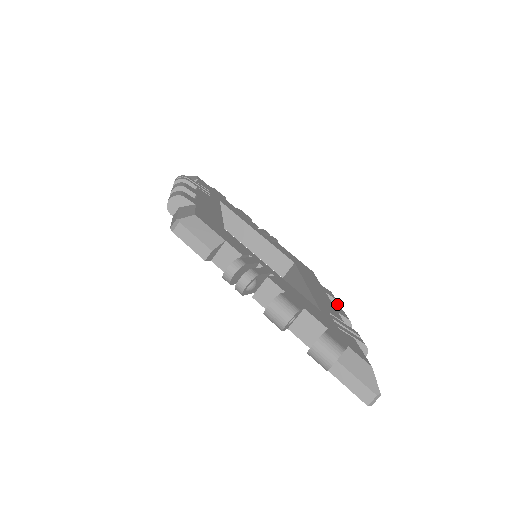
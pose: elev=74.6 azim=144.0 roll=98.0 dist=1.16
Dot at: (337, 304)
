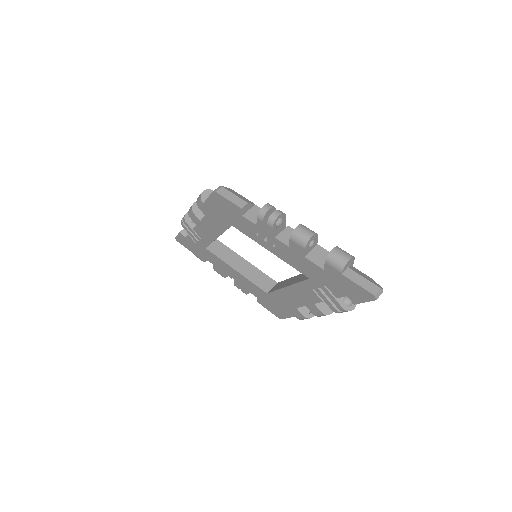
Dot at: occluded
